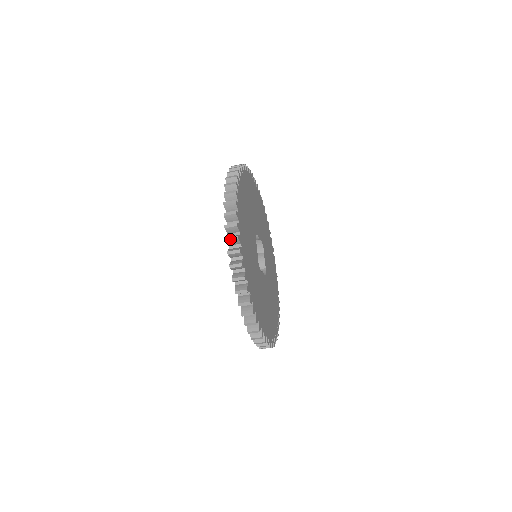
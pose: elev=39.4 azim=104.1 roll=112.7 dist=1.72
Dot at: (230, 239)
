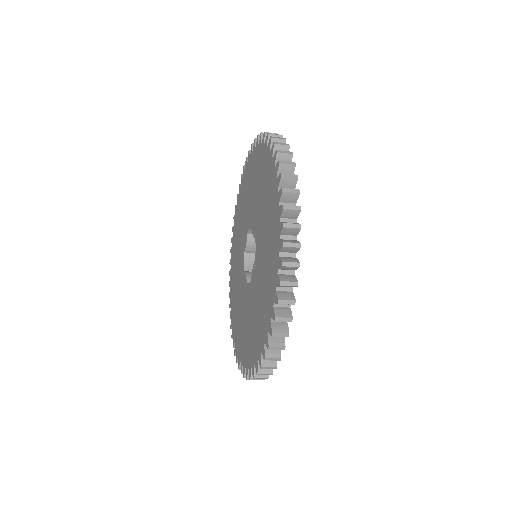
Dot at: (274, 349)
